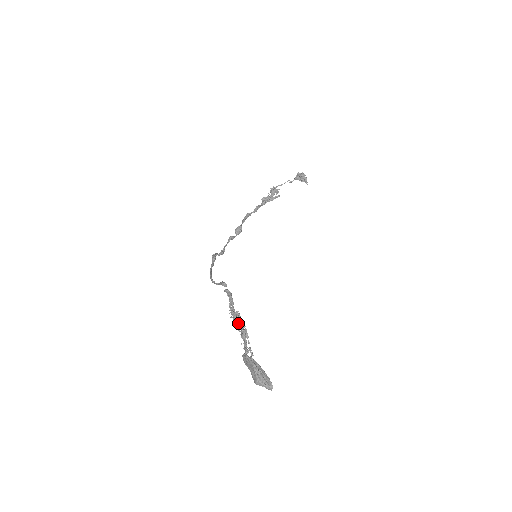
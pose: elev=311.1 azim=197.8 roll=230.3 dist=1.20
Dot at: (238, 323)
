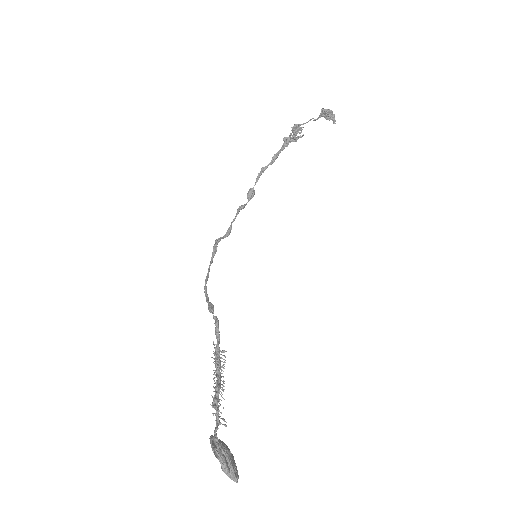
Dot at: (217, 377)
